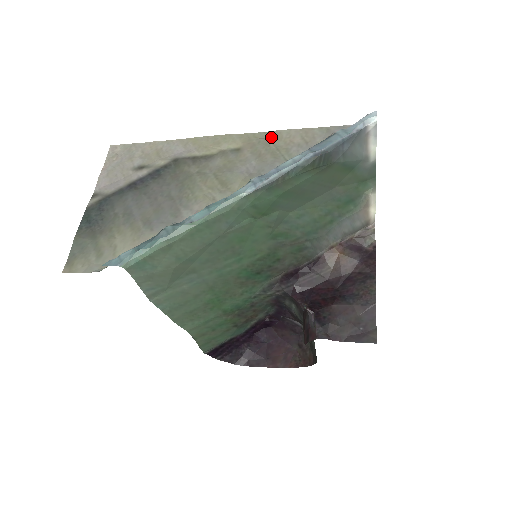
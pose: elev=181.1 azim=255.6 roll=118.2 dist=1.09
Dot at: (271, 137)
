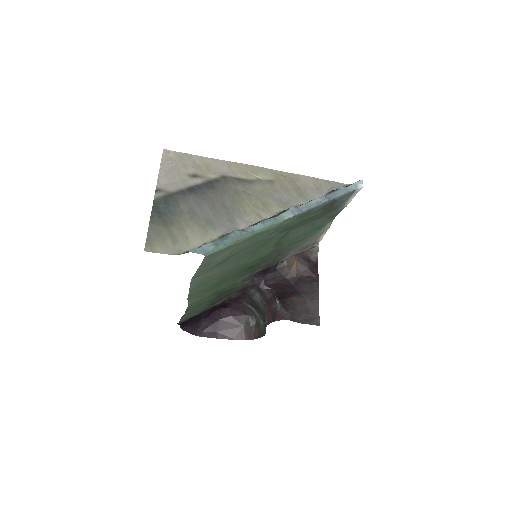
Dot at: (293, 178)
